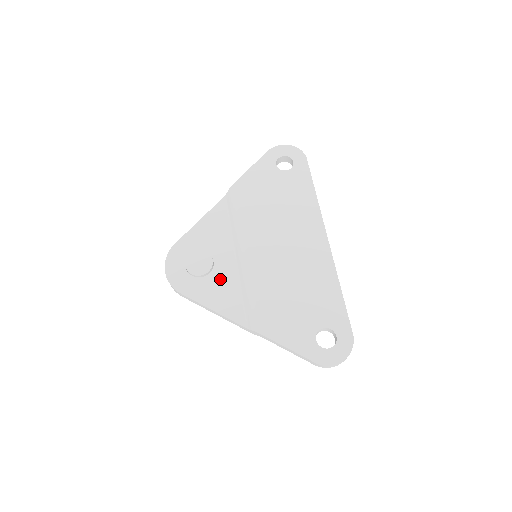
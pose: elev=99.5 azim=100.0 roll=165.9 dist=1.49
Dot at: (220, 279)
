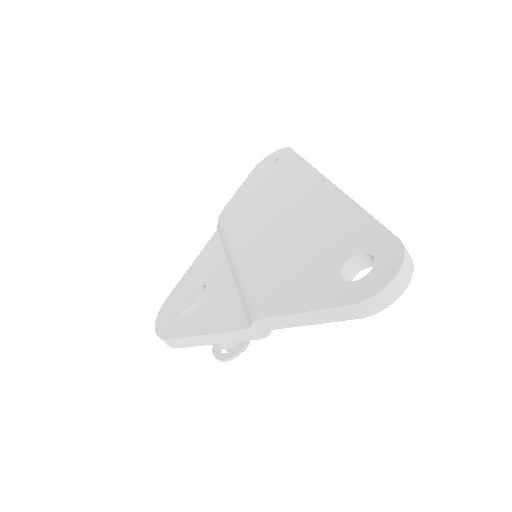
Dot at: (213, 299)
